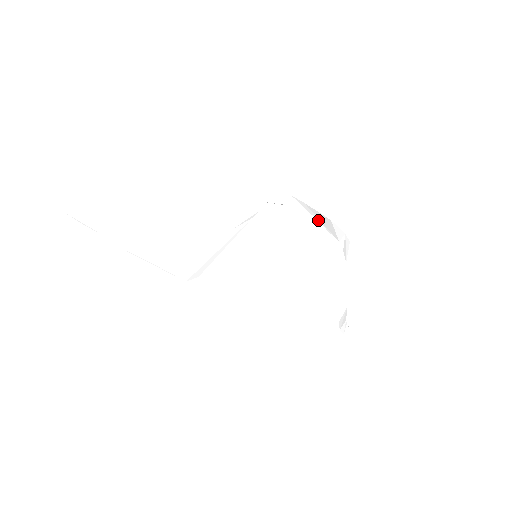
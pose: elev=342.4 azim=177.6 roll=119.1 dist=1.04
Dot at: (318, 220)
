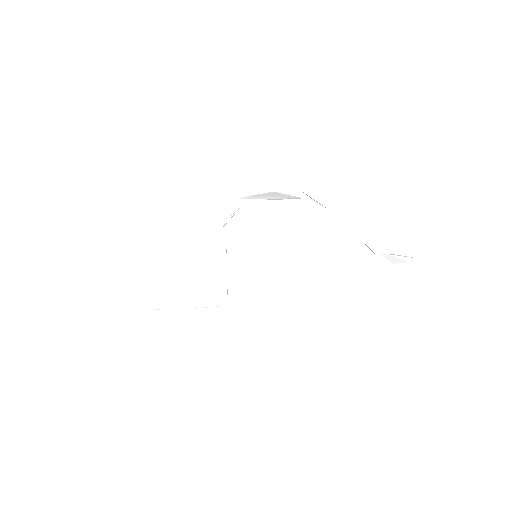
Dot at: (271, 198)
